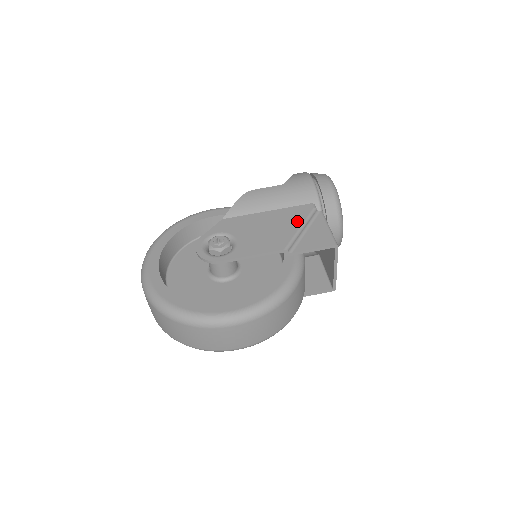
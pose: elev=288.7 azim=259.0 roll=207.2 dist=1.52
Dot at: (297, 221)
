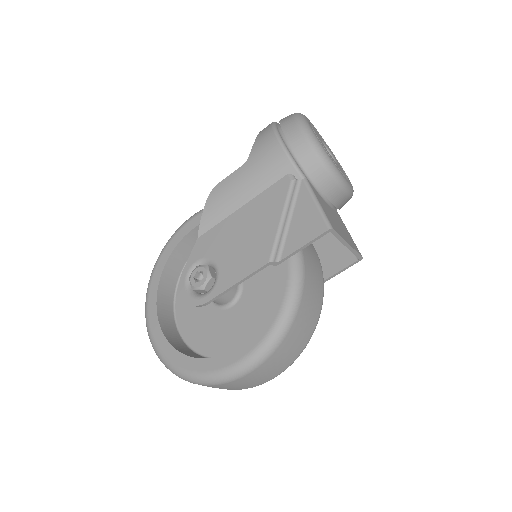
Dot at: (275, 211)
